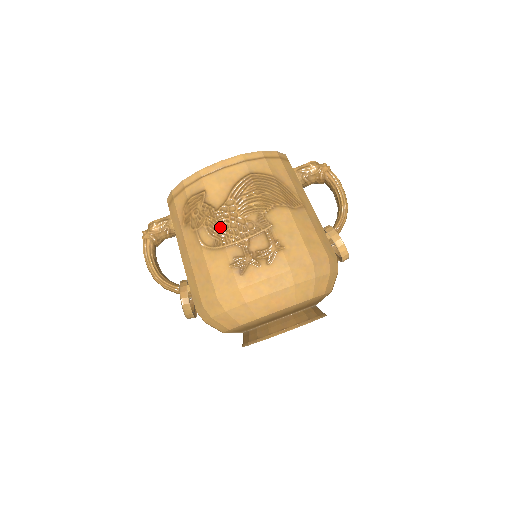
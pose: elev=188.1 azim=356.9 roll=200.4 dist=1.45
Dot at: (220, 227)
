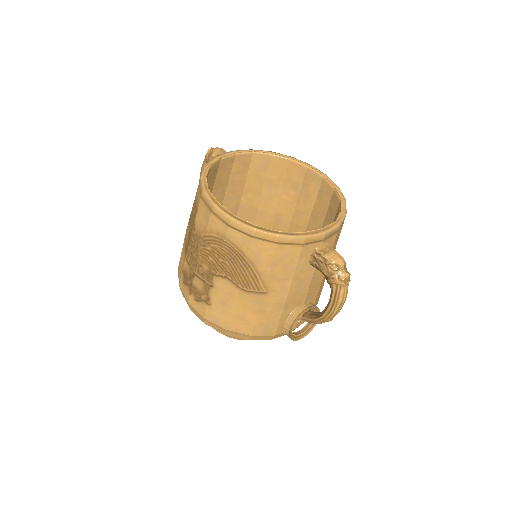
Dot at: (190, 243)
